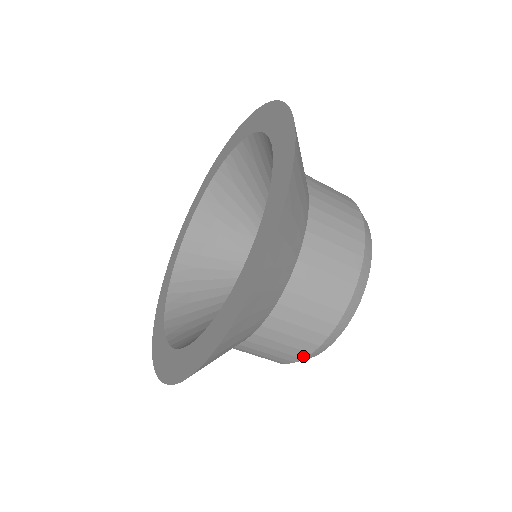
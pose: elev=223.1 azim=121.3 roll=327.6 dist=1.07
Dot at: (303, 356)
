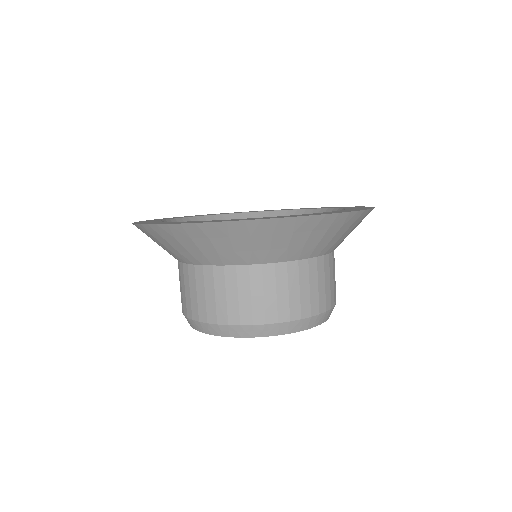
Dot at: (257, 322)
